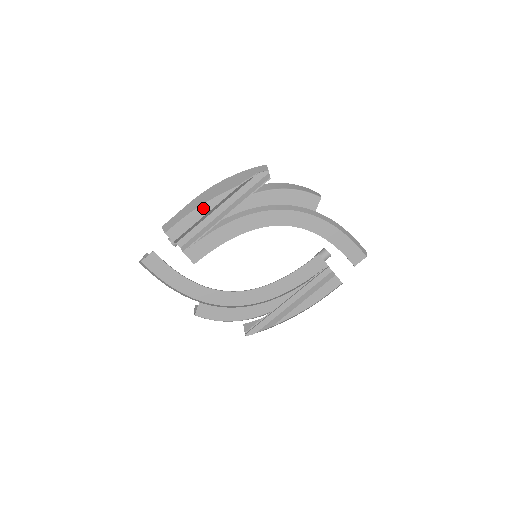
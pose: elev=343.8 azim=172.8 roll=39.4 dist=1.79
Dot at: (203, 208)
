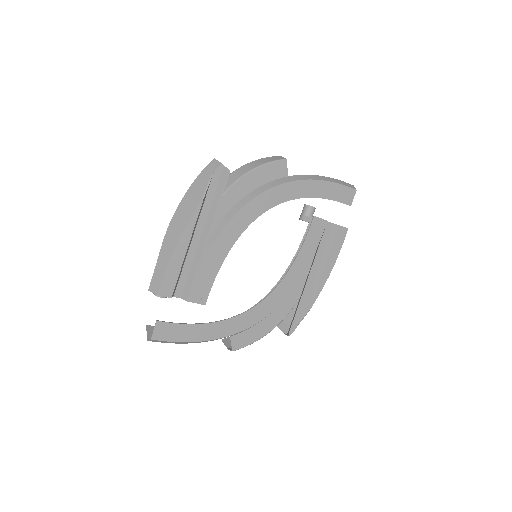
Dot at: (181, 244)
